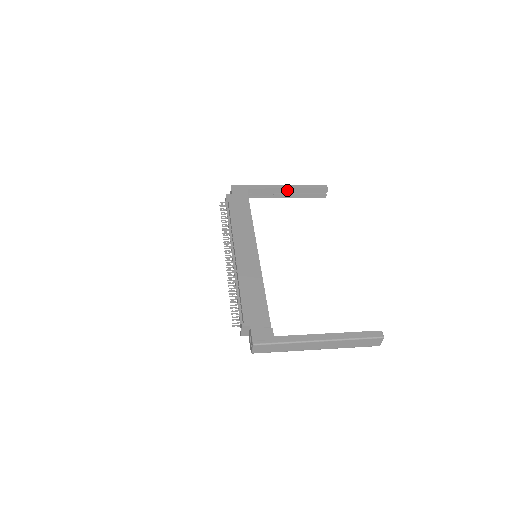
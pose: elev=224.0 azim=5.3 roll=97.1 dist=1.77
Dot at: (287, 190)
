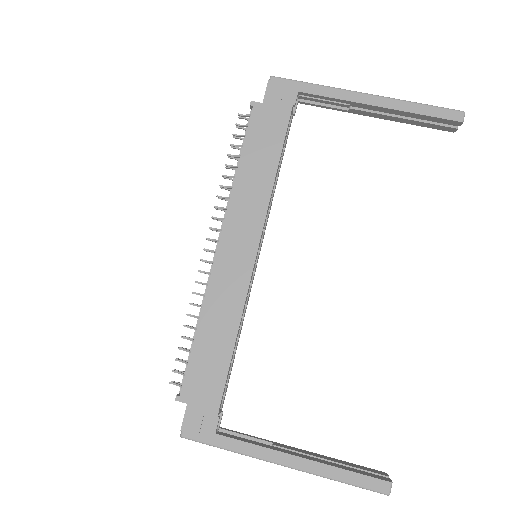
Dot at: (376, 108)
